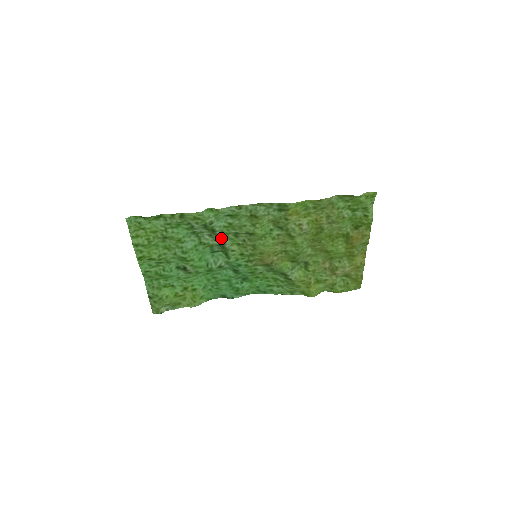
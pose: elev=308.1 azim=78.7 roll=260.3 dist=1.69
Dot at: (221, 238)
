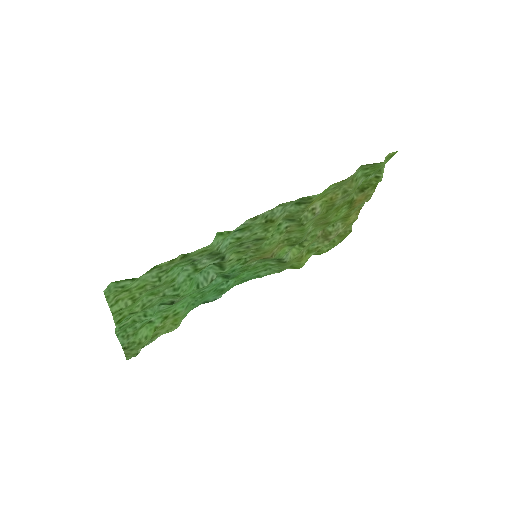
Dot at: (222, 256)
